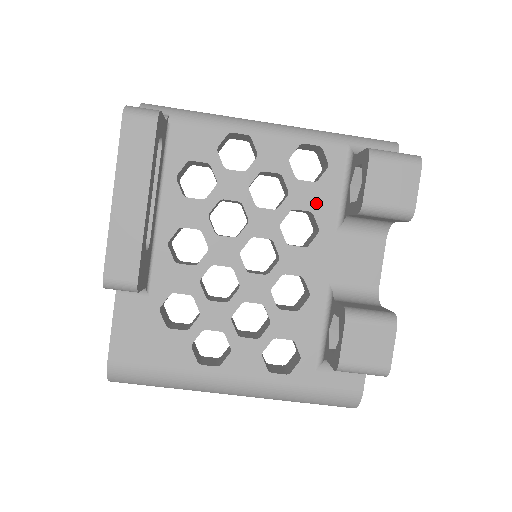
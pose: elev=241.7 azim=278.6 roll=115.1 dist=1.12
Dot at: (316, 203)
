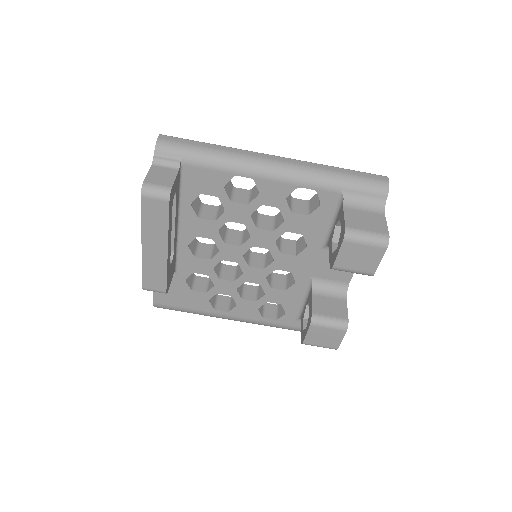
Dot at: (306, 229)
